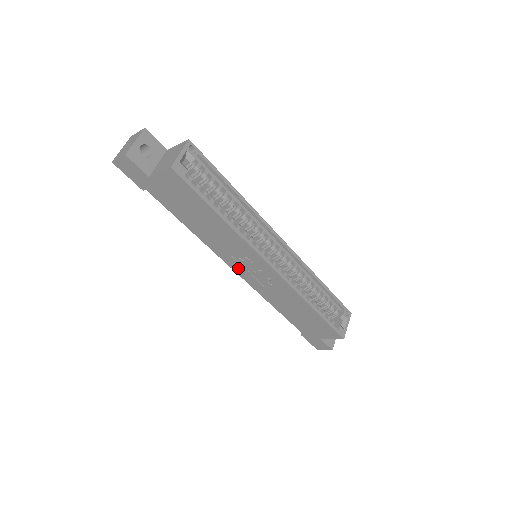
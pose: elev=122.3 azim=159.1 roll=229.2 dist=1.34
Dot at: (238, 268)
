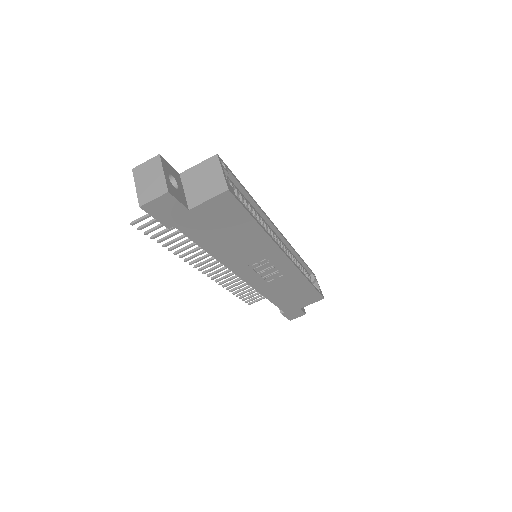
Dot at: (248, 275)
